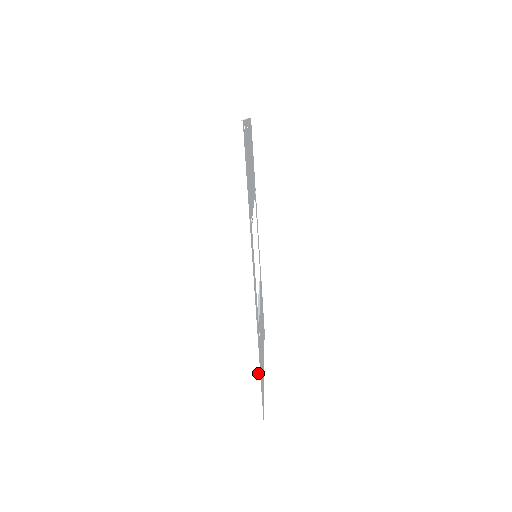
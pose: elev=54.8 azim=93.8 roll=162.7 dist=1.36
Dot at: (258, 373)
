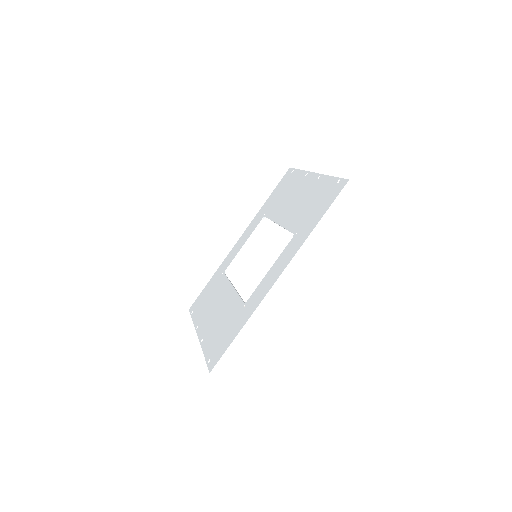
Dot at: (240, 331)
